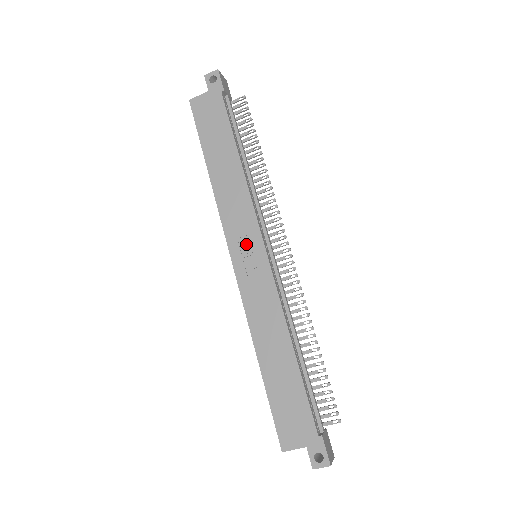
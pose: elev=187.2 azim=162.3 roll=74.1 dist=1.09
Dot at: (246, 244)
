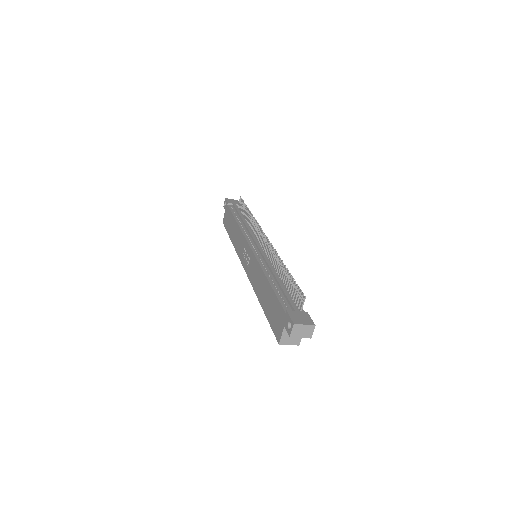
Dot at: (245, 253)
